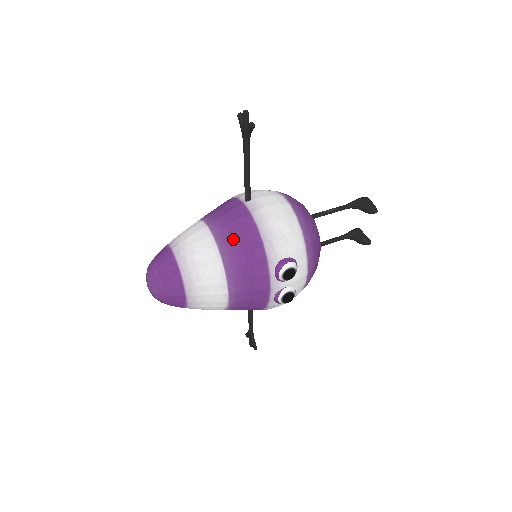
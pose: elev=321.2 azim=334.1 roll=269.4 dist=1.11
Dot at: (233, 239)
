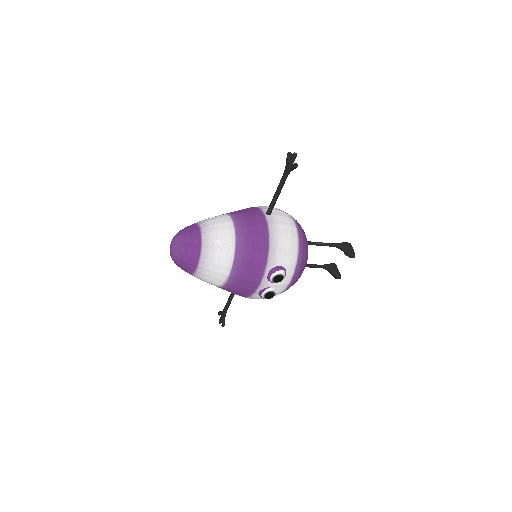
Dot at: (249, 238)
